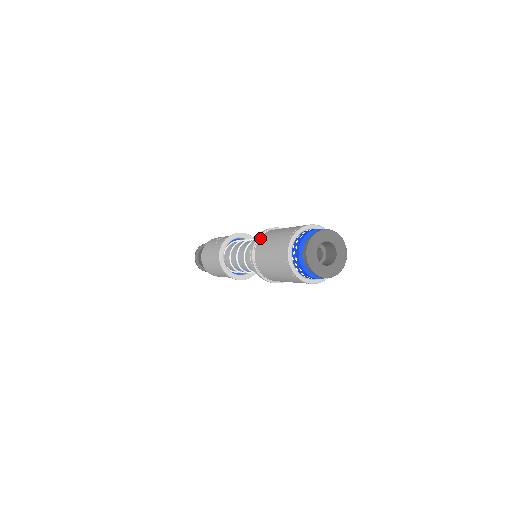
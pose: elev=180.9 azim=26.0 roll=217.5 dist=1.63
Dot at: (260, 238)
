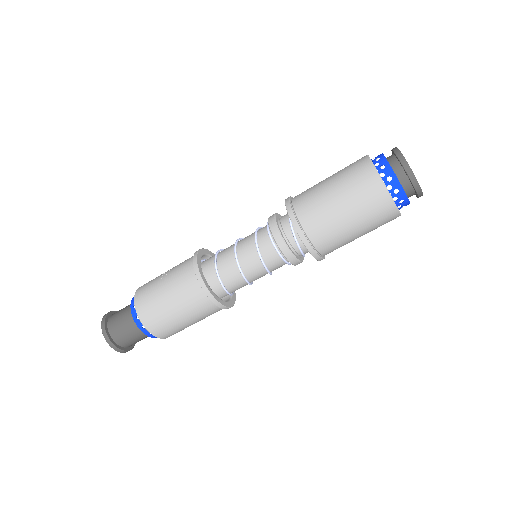
Dot at: (293, 202)
